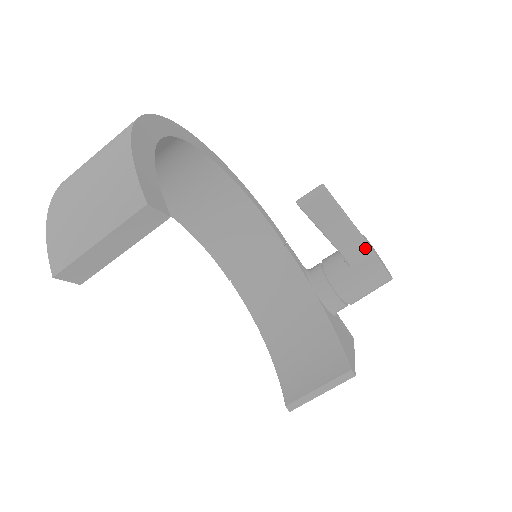
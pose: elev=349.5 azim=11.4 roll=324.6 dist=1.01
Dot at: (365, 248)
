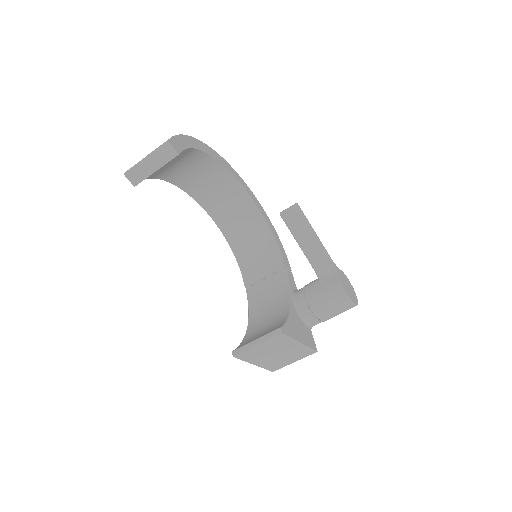
Dot at: (332, 269)
